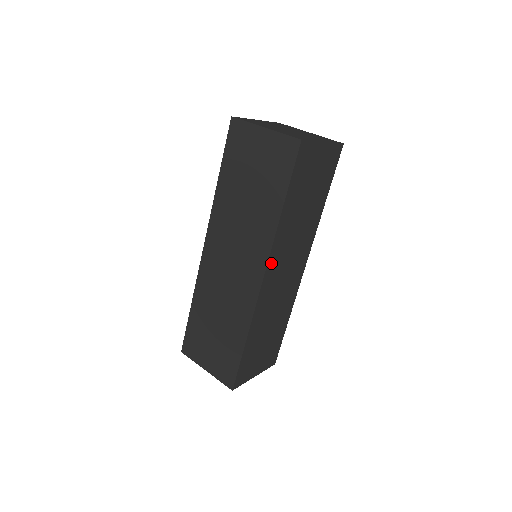
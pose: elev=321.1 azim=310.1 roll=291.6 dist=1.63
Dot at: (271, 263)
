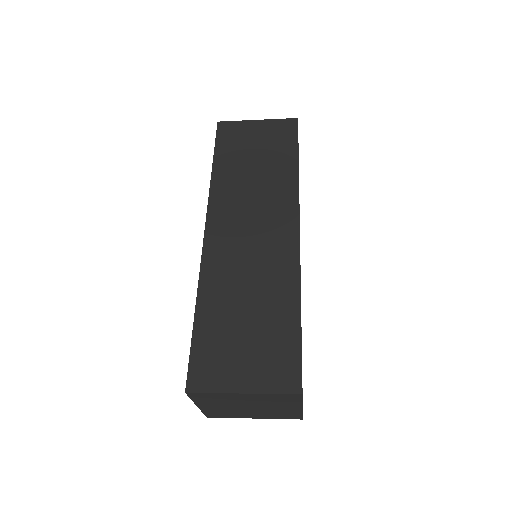
Dot at: occluded
